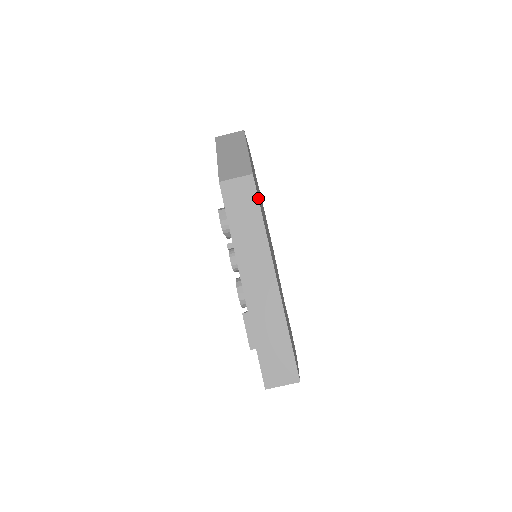
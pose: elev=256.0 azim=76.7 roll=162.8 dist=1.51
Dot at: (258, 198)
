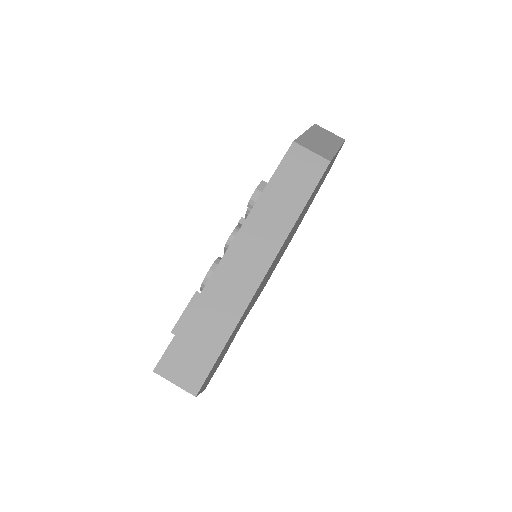
Dot at: (316, 186)
